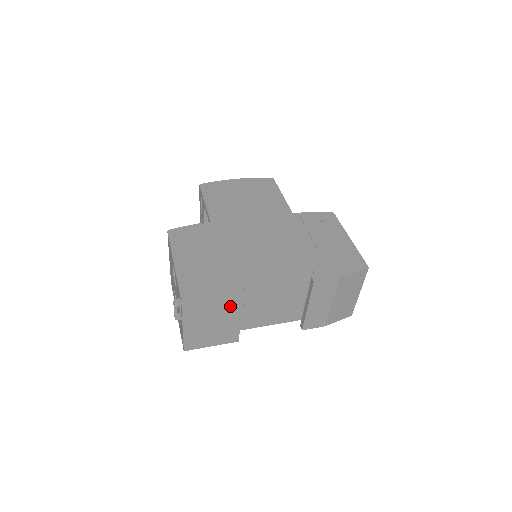
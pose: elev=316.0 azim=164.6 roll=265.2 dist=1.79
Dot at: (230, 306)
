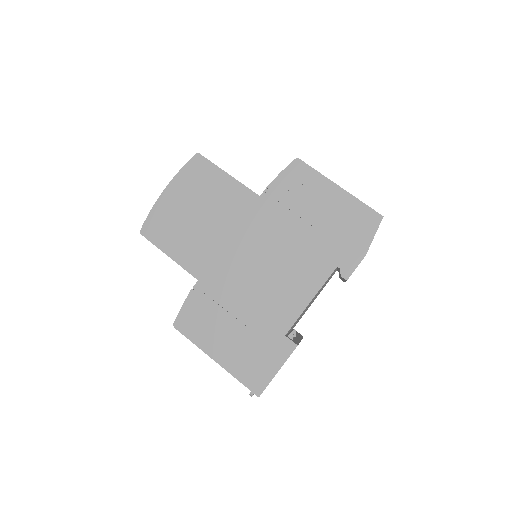
Dot at: occluded
